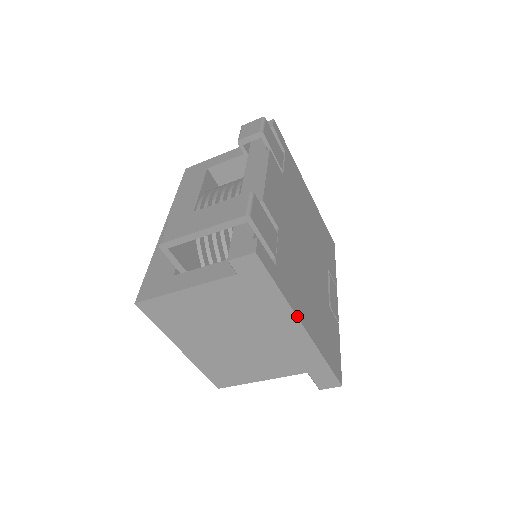
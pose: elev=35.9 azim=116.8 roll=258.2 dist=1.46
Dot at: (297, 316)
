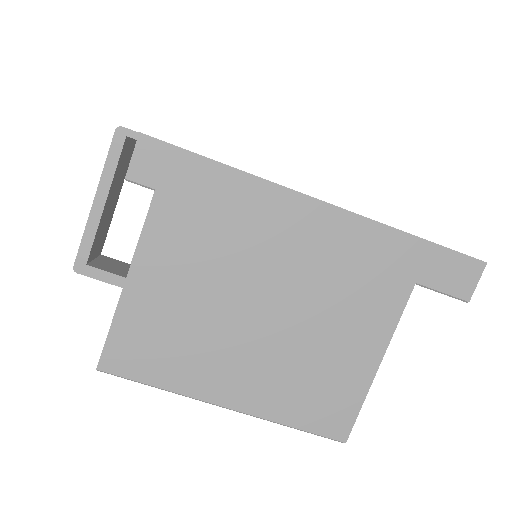
Dot at: (290, 189)
